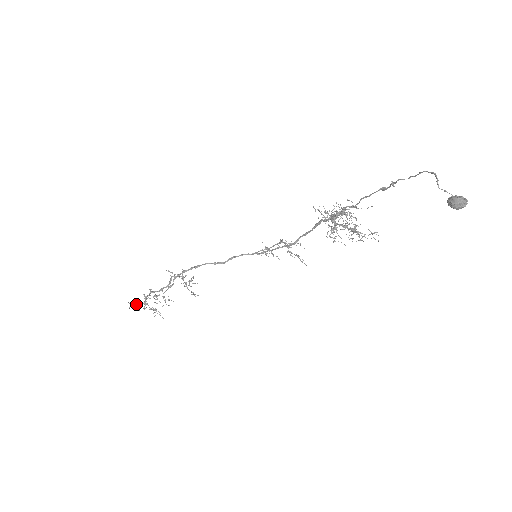
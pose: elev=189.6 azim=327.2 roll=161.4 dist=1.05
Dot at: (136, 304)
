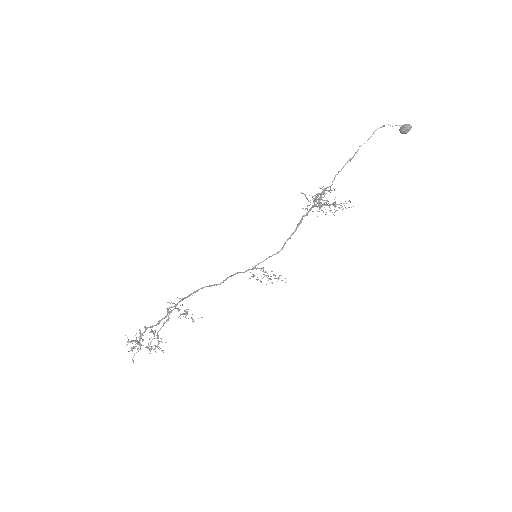
Dot at: (132, 341)
